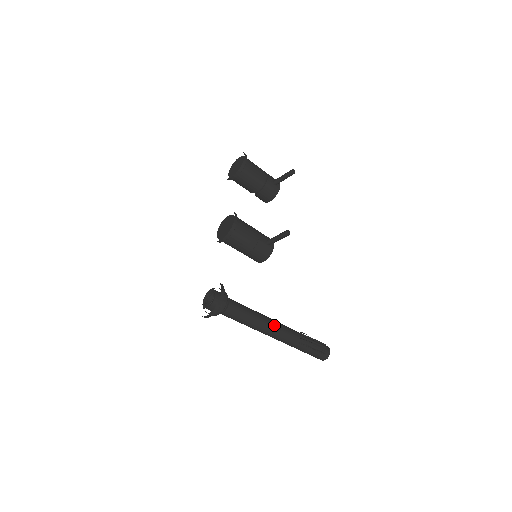
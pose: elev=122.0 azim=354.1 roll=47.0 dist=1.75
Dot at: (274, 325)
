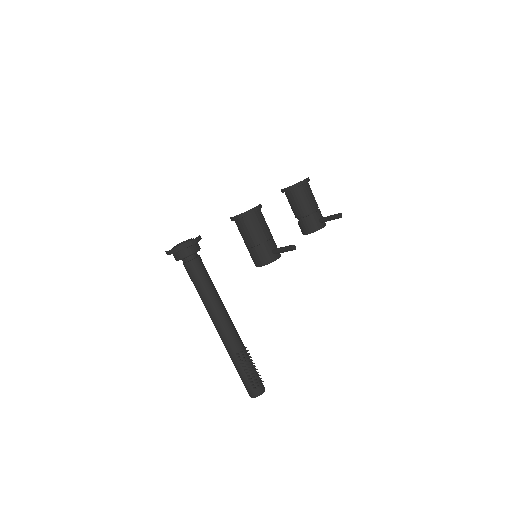
Dot at: (224, 315)
